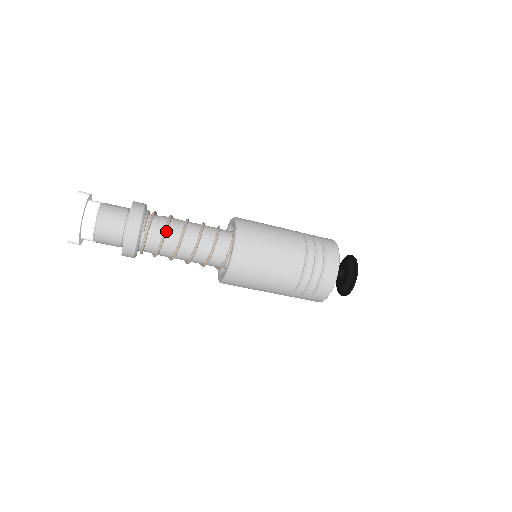
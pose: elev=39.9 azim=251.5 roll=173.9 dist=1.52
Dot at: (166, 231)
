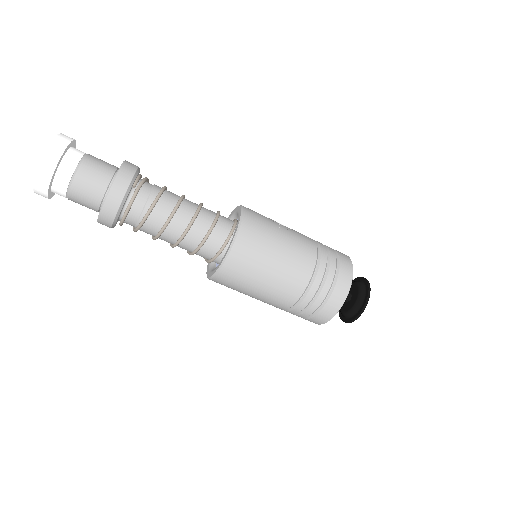
Dot at: (161, 193)
